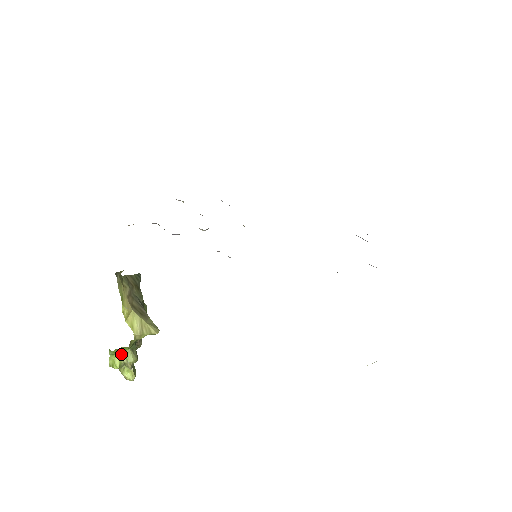
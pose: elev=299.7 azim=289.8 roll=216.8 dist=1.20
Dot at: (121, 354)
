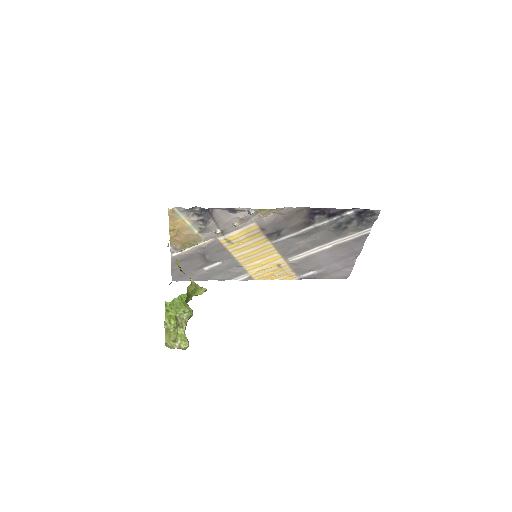
Dot at: (177, 308)
